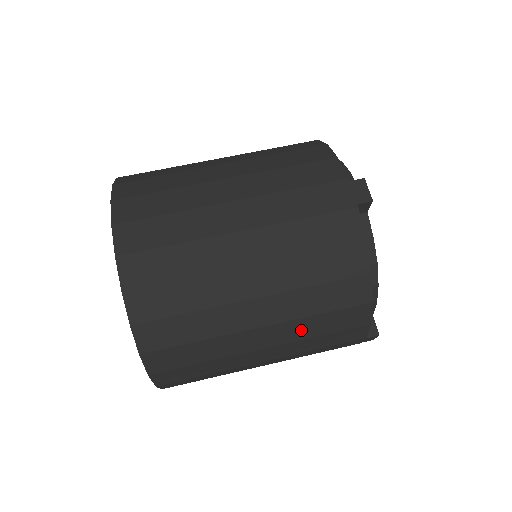
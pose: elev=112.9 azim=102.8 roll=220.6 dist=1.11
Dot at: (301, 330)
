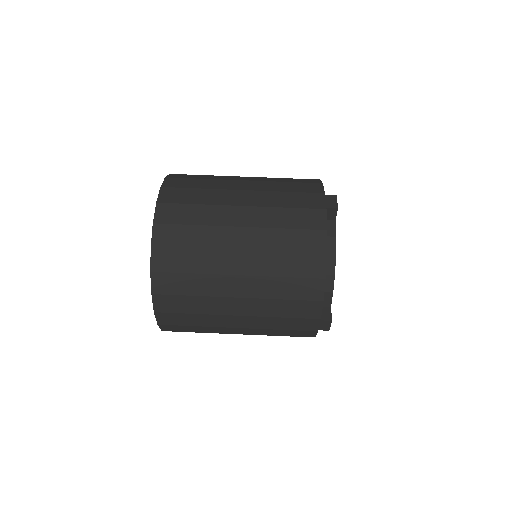
Dot at: (269, 289)
